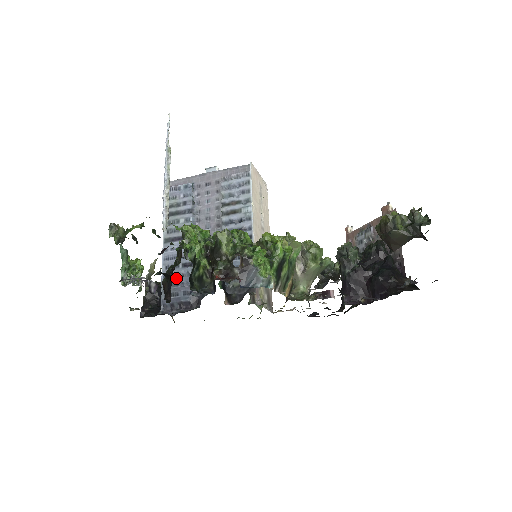
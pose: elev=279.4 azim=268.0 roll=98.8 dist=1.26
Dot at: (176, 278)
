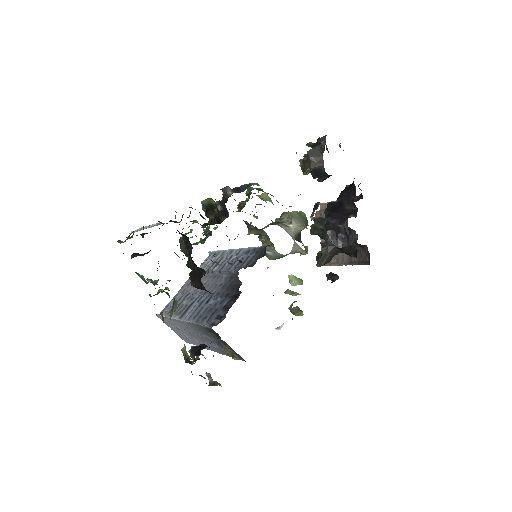
Dot at: (207, 309)
